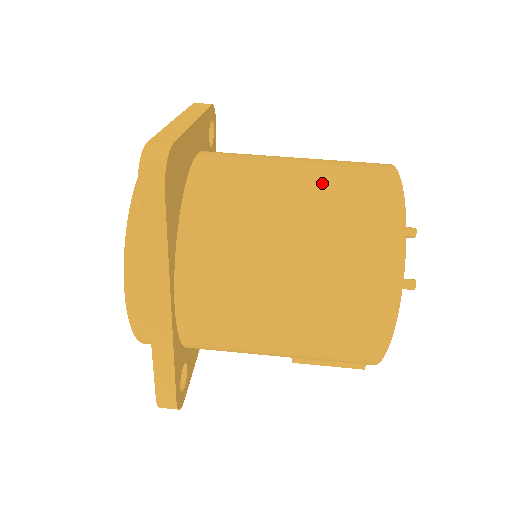
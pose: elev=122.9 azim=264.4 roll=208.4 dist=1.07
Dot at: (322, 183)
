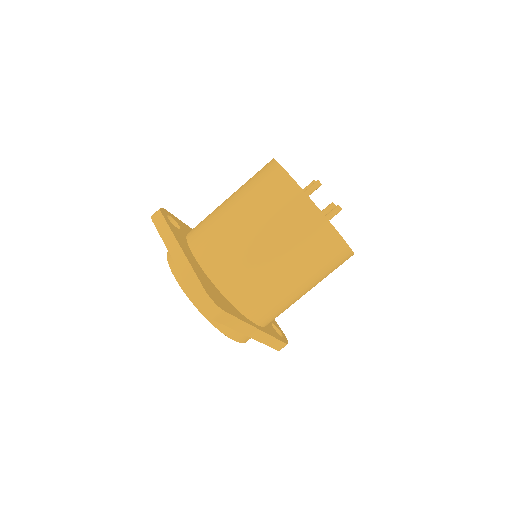
Dot at: (267, 223)
